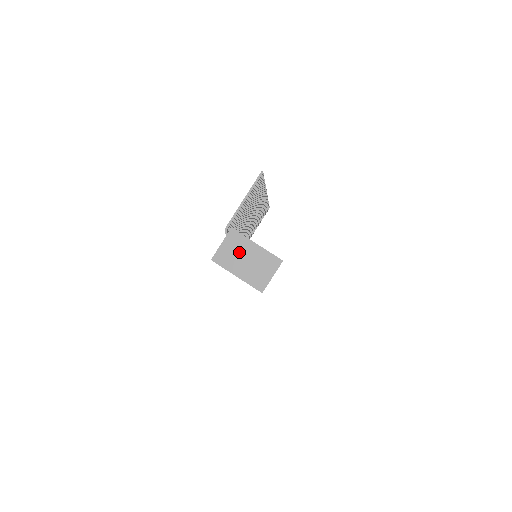
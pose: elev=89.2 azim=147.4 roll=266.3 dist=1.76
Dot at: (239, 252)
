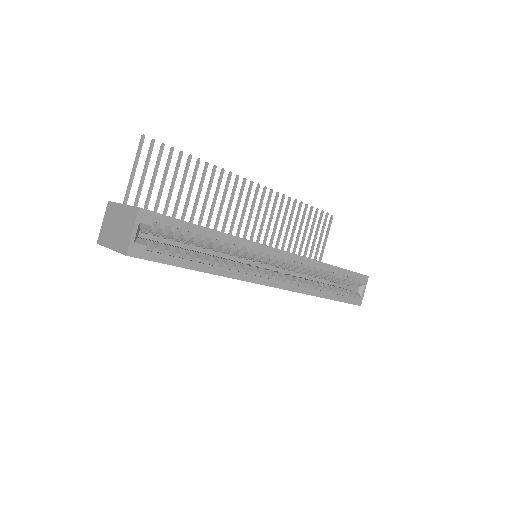
Dot at: (112, 222)
